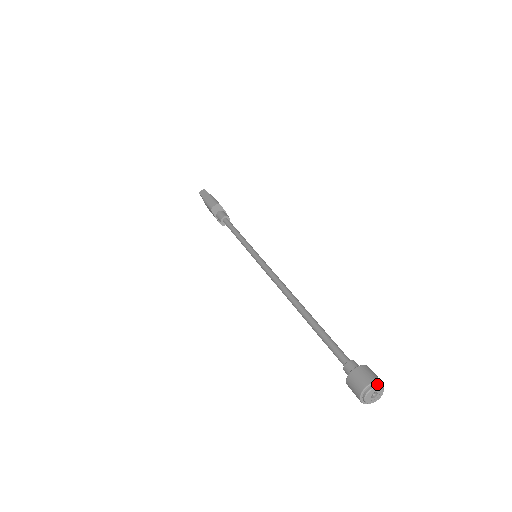
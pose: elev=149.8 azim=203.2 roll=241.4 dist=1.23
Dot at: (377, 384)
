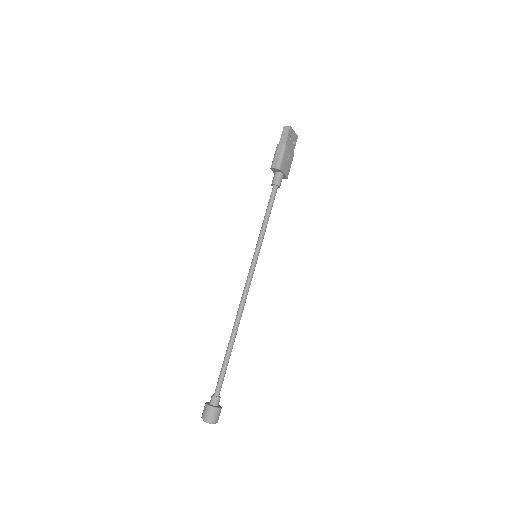
Dot at: (211, 422)
